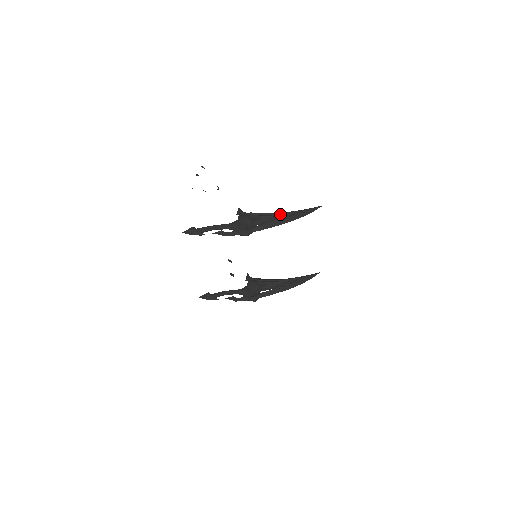
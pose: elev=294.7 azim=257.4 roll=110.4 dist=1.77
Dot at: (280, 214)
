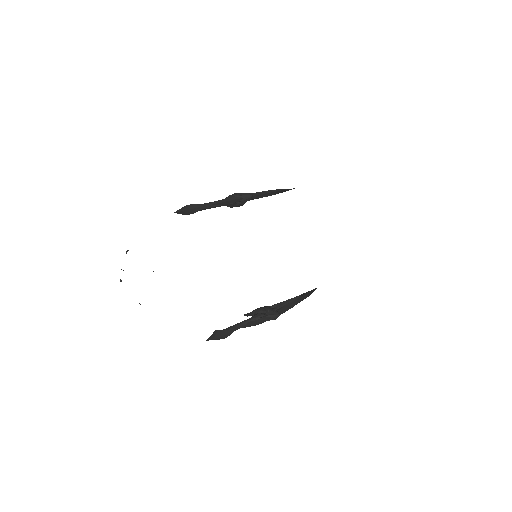
Dot at: occluded
